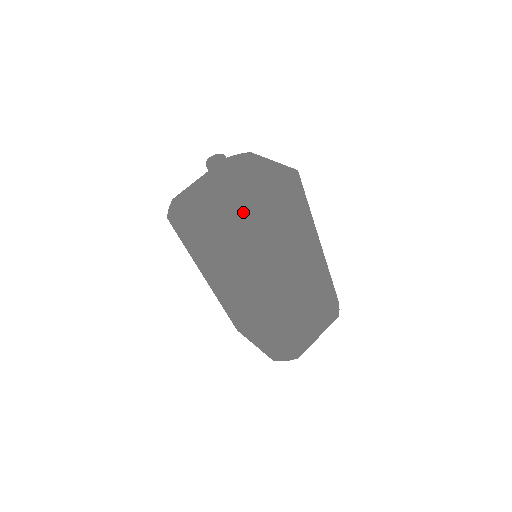
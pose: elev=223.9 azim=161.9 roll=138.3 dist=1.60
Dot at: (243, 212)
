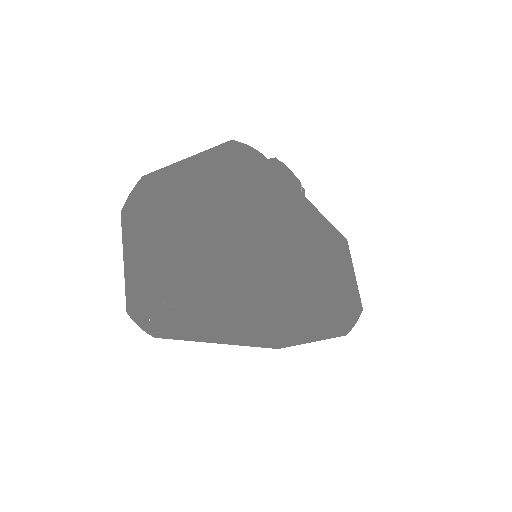
Dot at: (184, 289)
